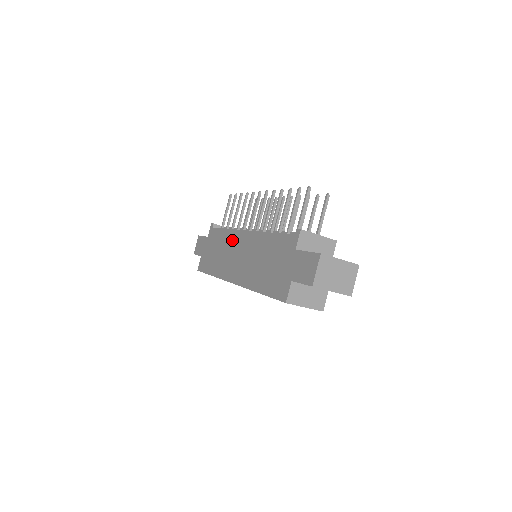
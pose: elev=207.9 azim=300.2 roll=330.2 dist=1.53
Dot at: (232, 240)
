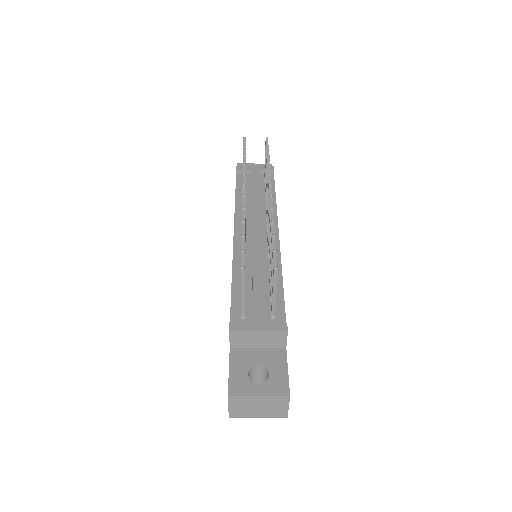
Dot at: occluded
